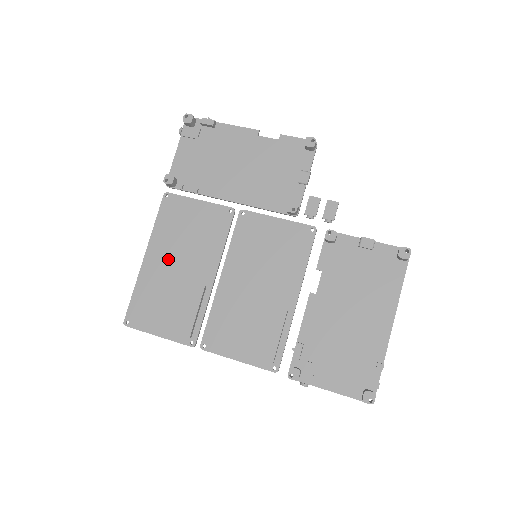
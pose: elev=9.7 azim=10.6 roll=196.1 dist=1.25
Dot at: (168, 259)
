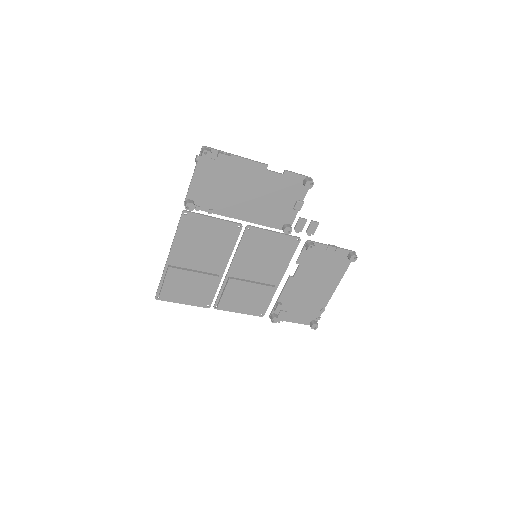
Dot at: (188, 259)
